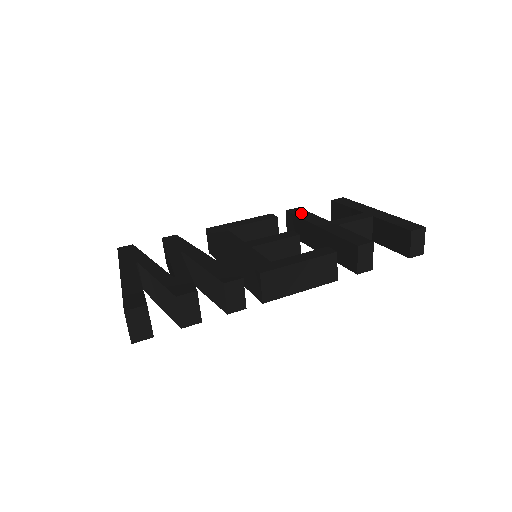
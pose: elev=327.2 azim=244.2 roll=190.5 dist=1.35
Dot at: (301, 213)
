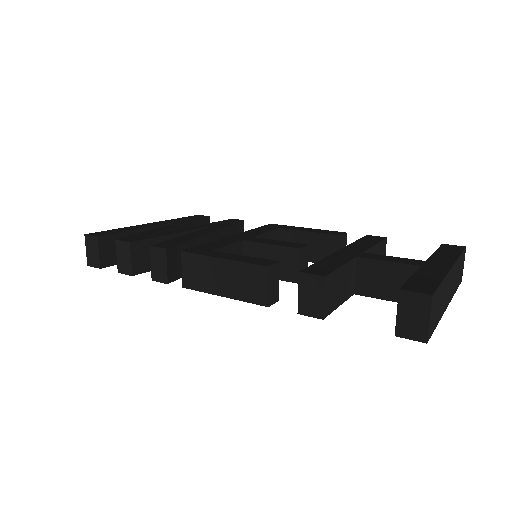
Dot at: (368, 240)
